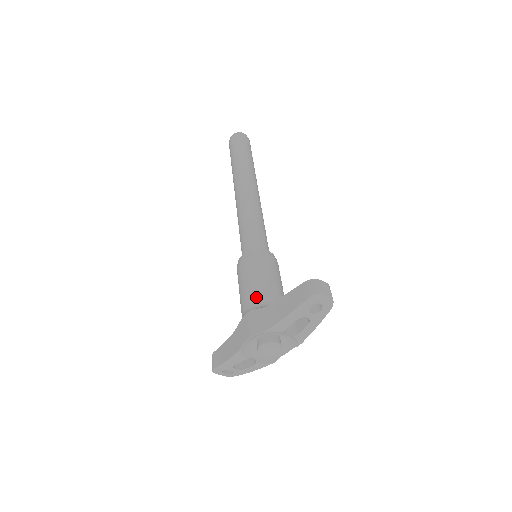
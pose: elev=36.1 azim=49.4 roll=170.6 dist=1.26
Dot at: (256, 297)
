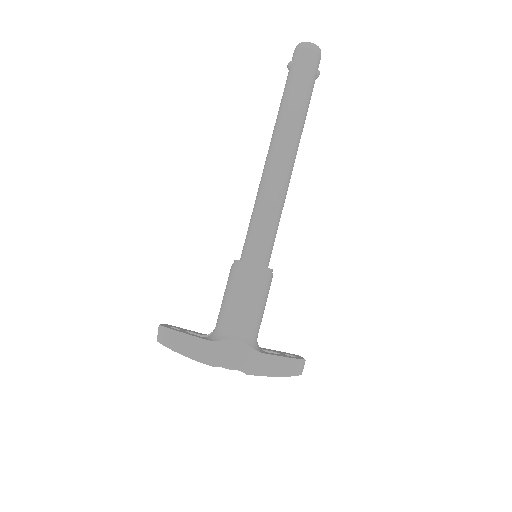
Dot at: (252, 329)
